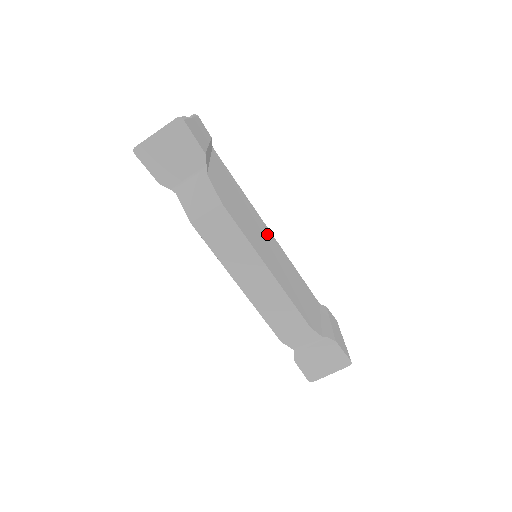
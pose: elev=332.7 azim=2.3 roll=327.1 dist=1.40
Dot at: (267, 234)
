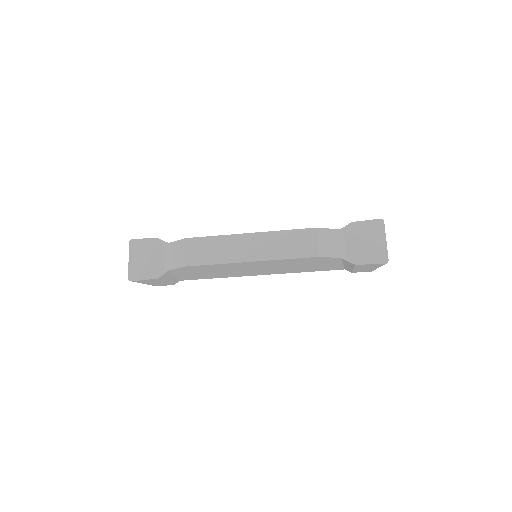
Dot at: occluded
